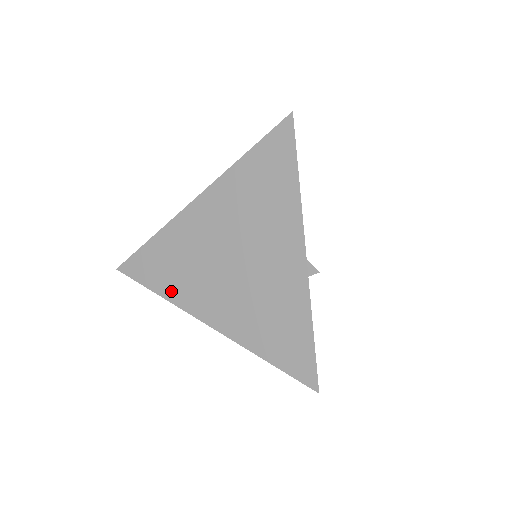
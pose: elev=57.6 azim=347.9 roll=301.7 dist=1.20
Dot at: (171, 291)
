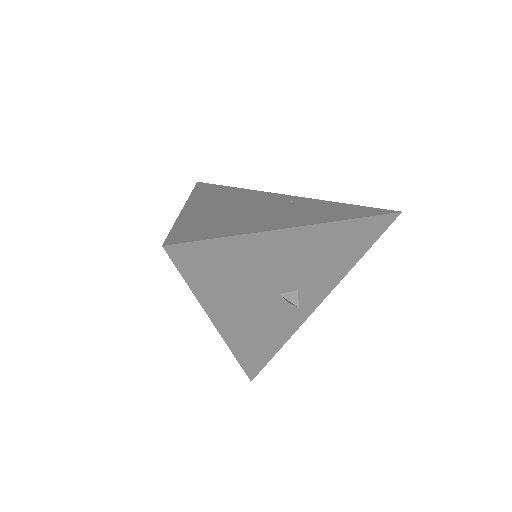
Dot at: occluded
